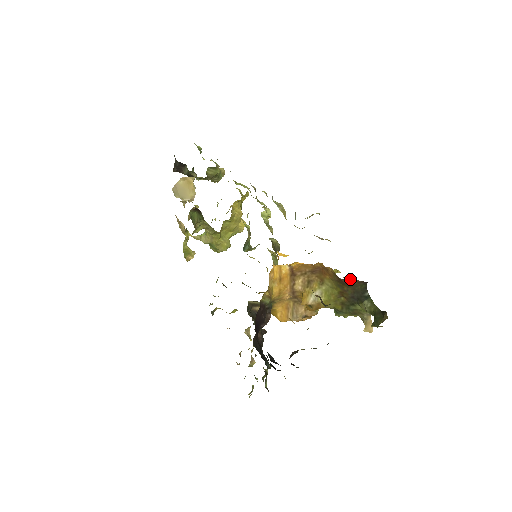
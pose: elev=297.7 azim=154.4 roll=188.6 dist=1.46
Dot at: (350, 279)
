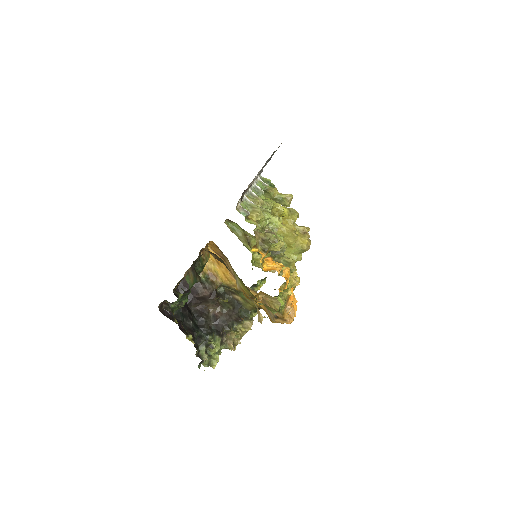
Dot at: (207, 250)
